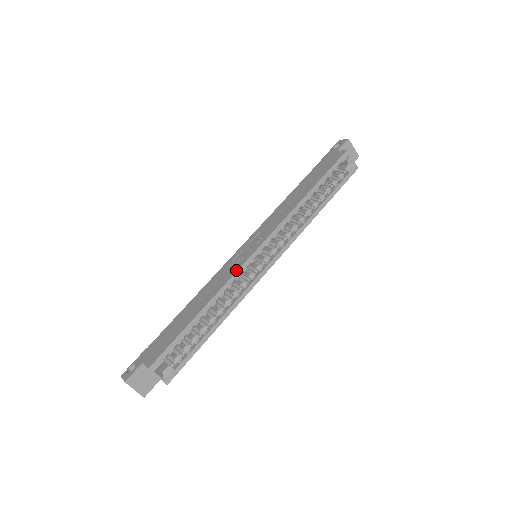
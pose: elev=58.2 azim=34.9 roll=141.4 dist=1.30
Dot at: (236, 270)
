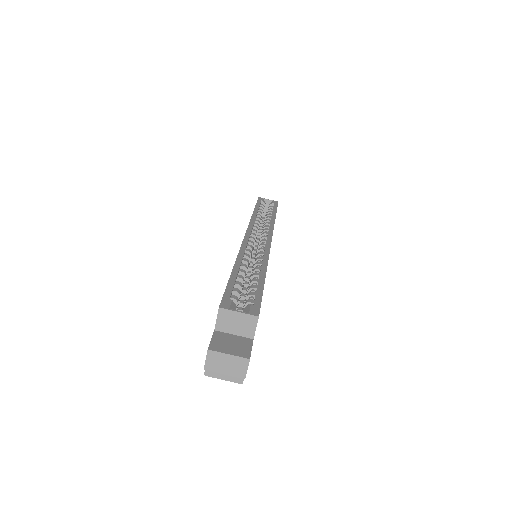
Dot at: occluded
